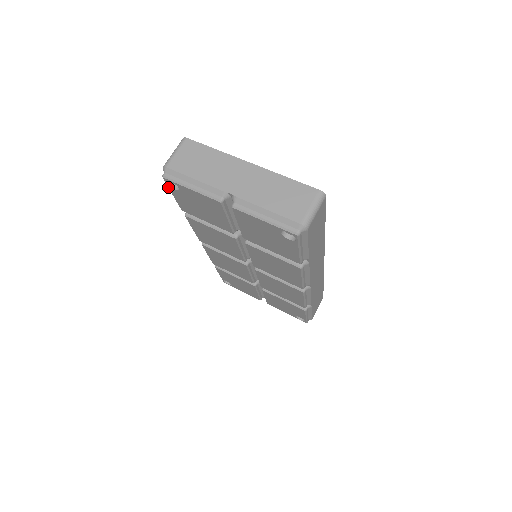
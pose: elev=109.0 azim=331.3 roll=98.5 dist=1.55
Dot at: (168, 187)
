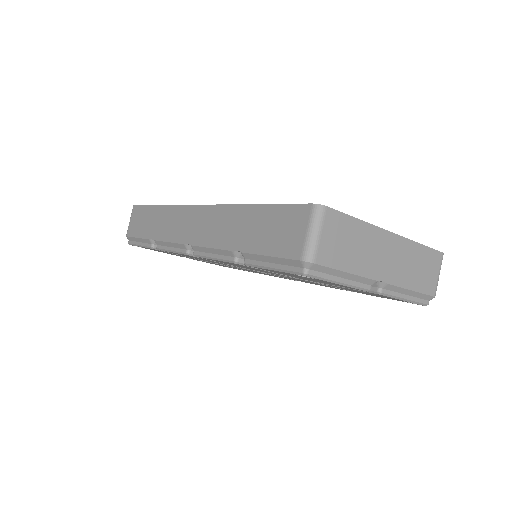
Dot at: (286, 272)
